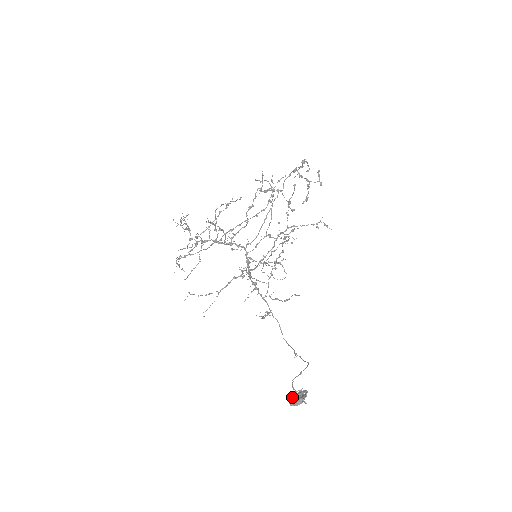
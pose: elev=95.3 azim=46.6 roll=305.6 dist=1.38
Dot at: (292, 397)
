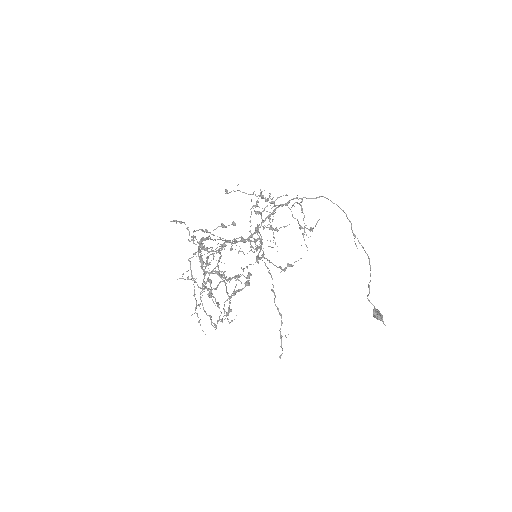
Dot at: occluded
